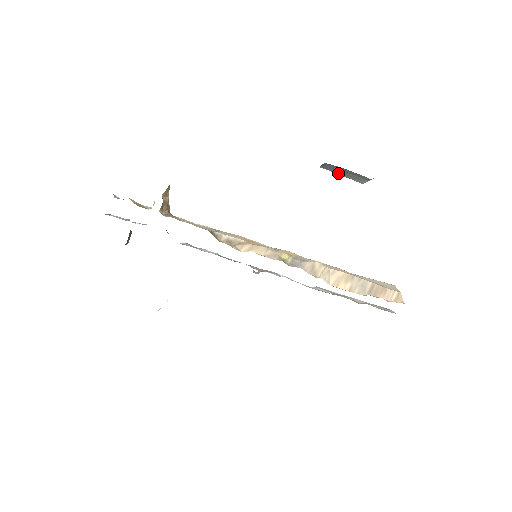
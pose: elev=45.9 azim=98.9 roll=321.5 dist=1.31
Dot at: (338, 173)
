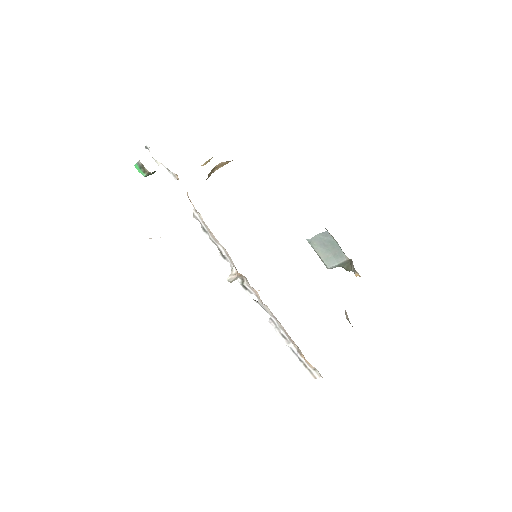
Dot at: (318, 250)
